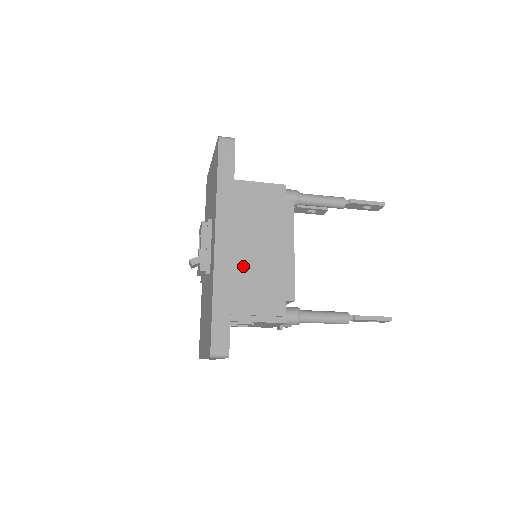
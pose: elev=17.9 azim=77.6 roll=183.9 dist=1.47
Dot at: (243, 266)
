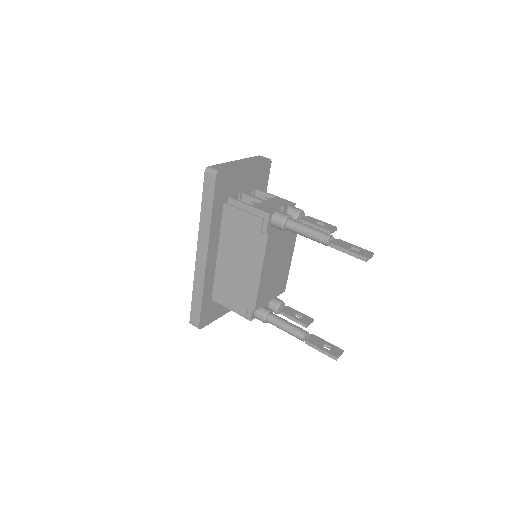
Dot at: (224, 272)
